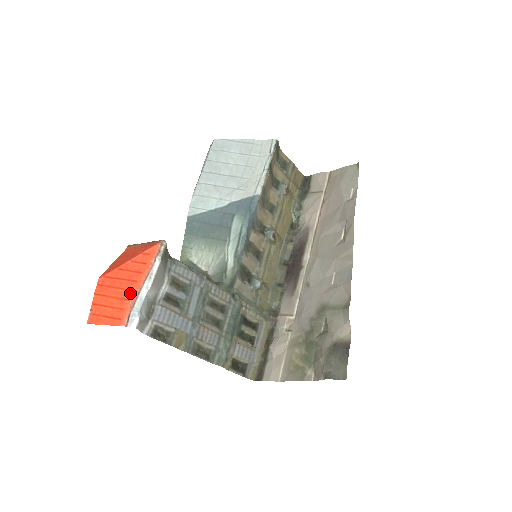
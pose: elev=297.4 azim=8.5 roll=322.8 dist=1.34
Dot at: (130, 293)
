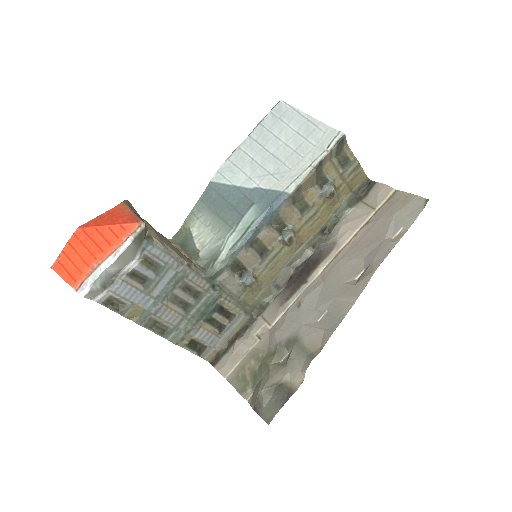
Dot at: (93, 260)
